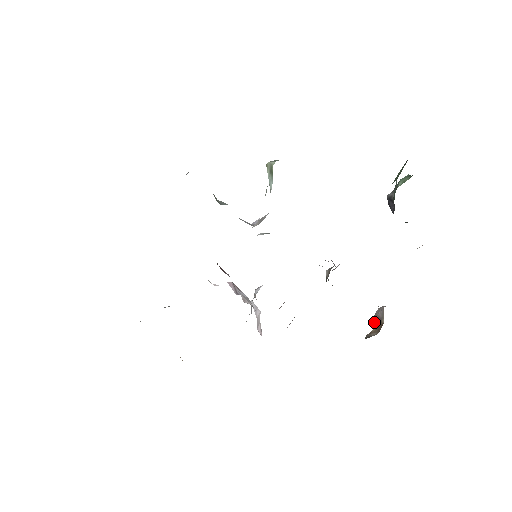
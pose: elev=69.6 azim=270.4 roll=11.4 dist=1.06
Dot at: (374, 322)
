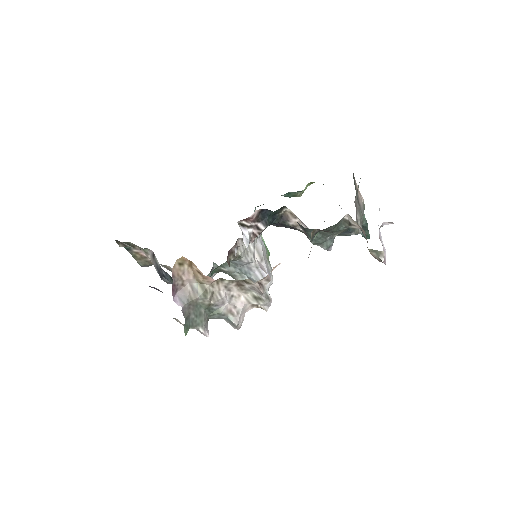
Dot at: occluded
